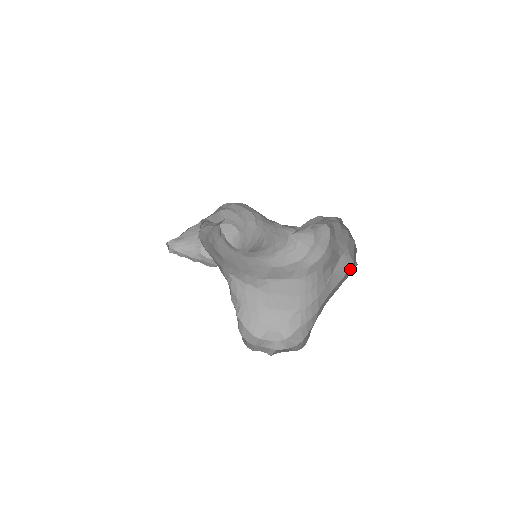
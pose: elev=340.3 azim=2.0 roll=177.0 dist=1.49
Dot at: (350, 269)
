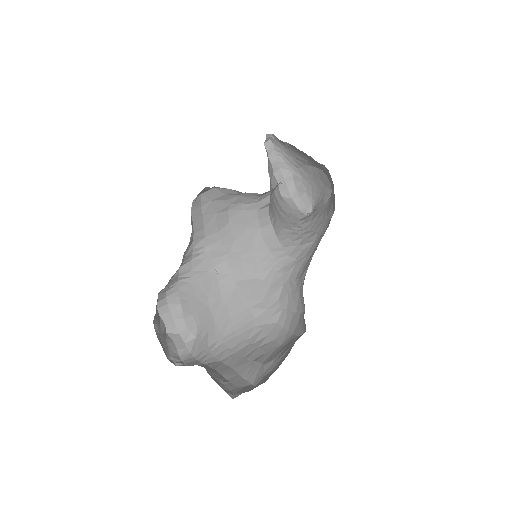
Dot at: (248, 385)
